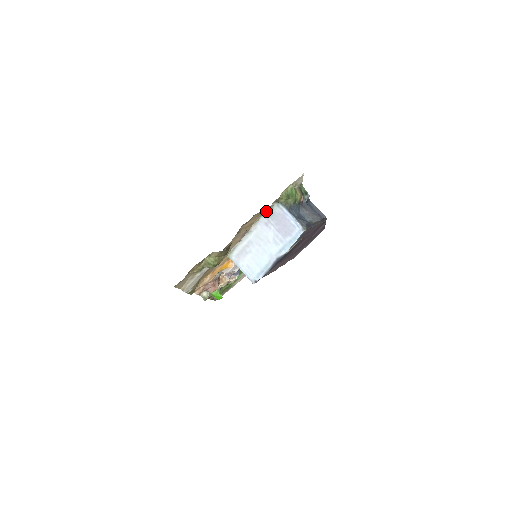
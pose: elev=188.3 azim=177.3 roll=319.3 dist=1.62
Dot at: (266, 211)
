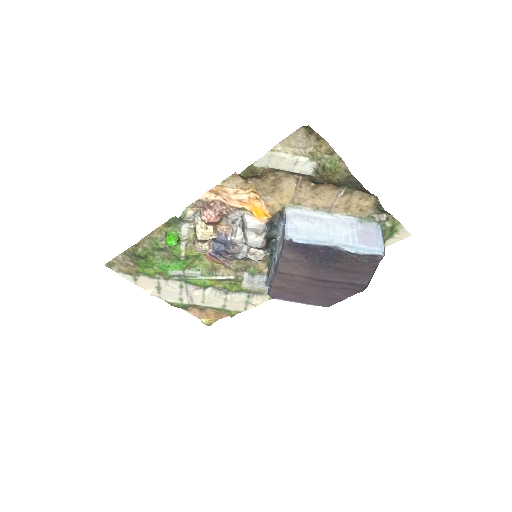
Dot at: (364, 217)
